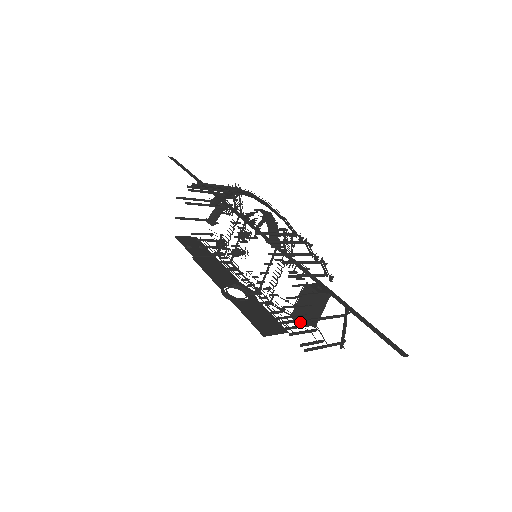
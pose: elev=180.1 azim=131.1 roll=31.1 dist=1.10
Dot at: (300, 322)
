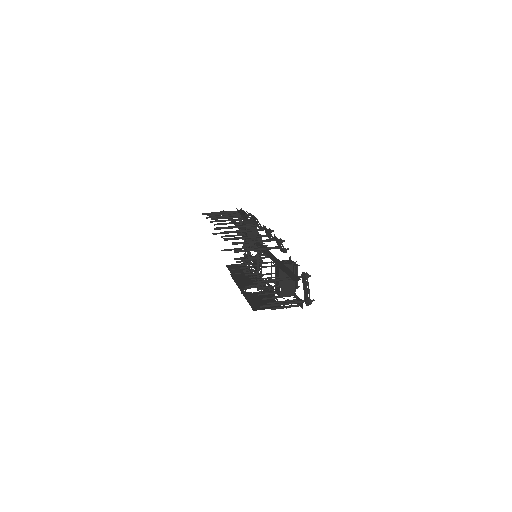
Dot at: (278, 293)
